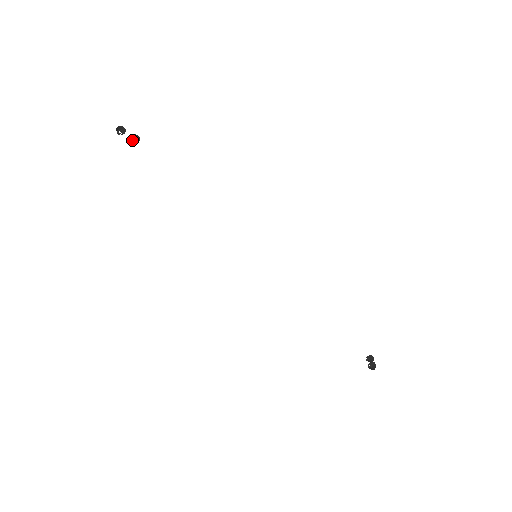
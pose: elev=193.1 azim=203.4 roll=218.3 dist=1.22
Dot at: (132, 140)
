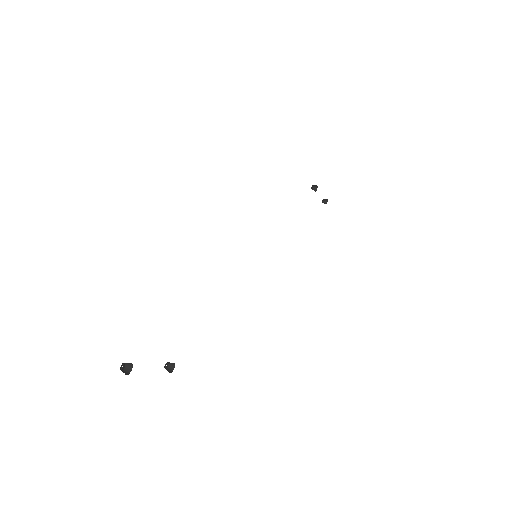
Dot at: (171, 372)
